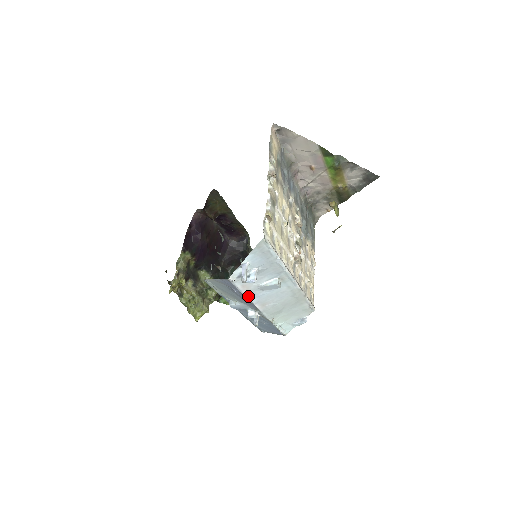
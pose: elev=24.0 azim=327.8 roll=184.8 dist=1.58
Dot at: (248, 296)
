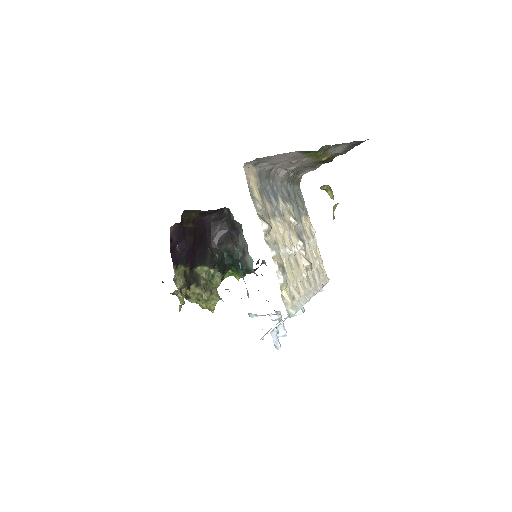
Dot at: occluded
